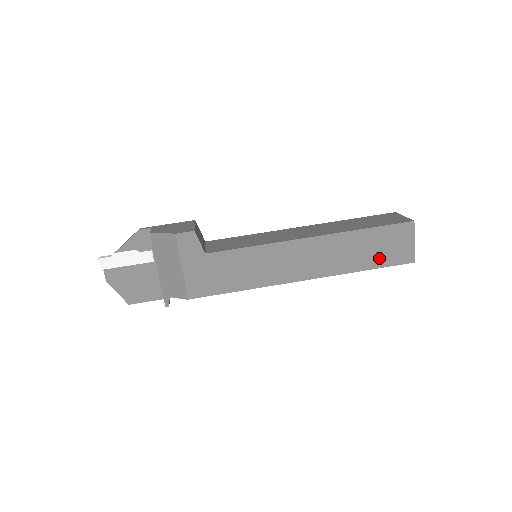
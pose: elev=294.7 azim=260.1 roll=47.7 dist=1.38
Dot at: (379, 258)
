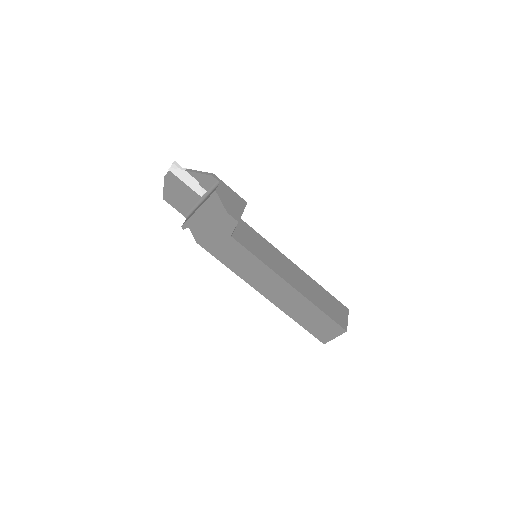
Dot at: (311, 326)
